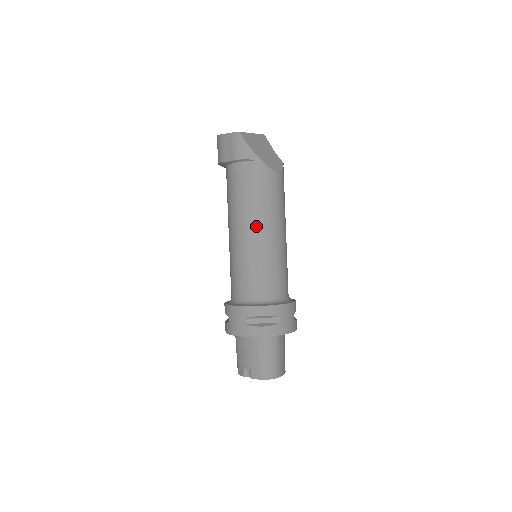
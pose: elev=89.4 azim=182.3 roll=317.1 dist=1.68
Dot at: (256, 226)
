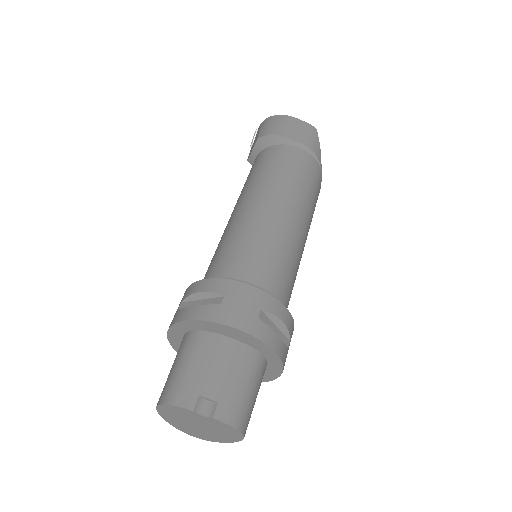
Dot at: (301, 218)
